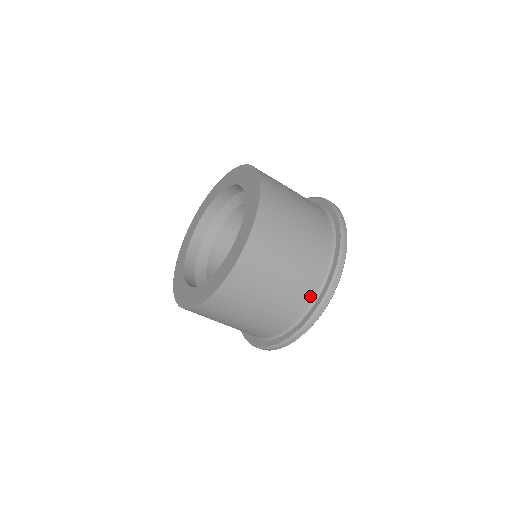
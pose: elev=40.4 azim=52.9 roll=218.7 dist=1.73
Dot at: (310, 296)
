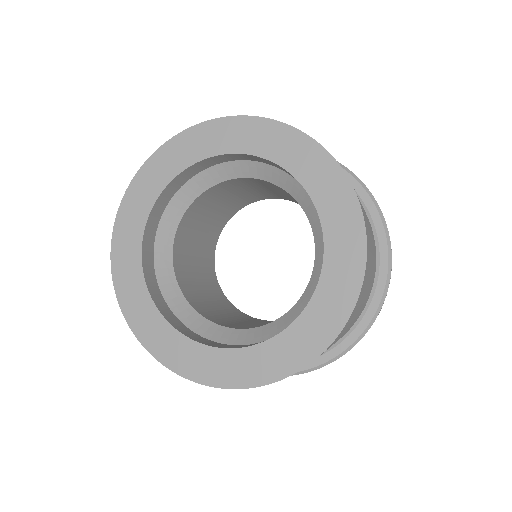
Dot at: (342, 337)
